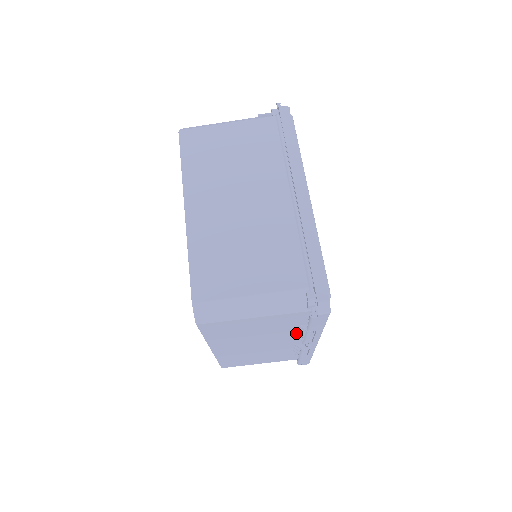
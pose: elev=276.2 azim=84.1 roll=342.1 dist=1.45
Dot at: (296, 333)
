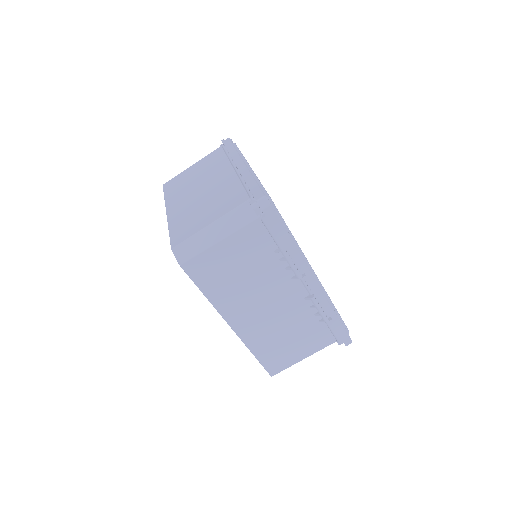
Dot at: (284, 269)
